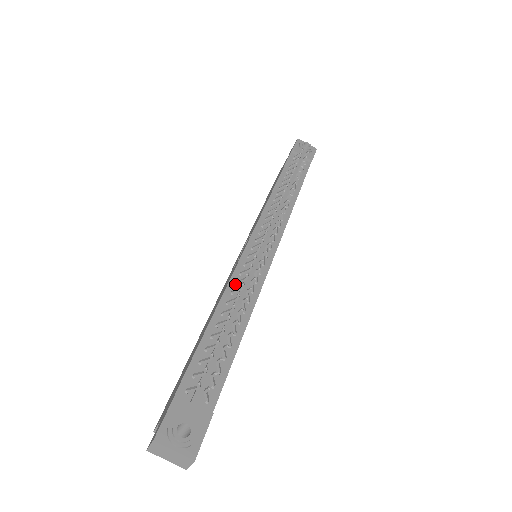
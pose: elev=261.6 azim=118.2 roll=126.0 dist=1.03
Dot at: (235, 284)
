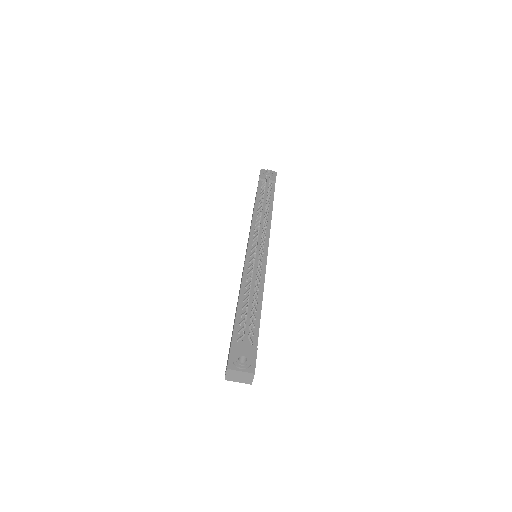
Dot at: (247, 275)
